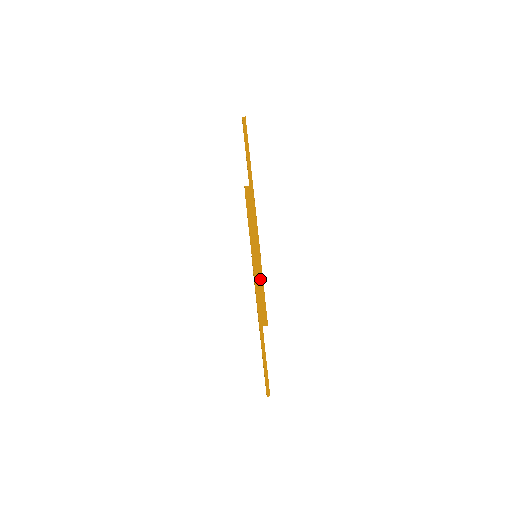
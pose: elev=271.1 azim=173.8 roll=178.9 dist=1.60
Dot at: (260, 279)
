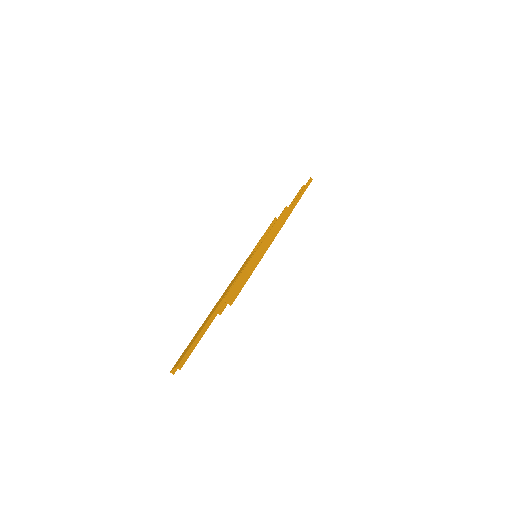
Dot at: (253, 267)
